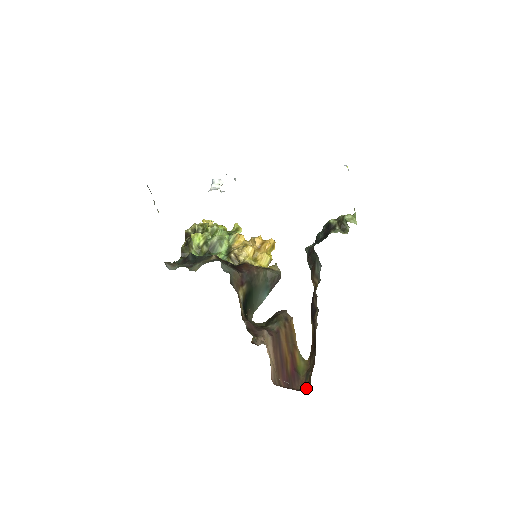
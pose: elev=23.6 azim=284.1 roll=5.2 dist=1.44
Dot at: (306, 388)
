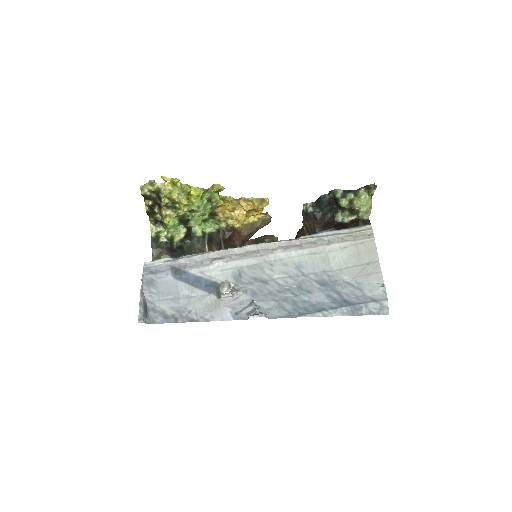
Dot at: occluded
